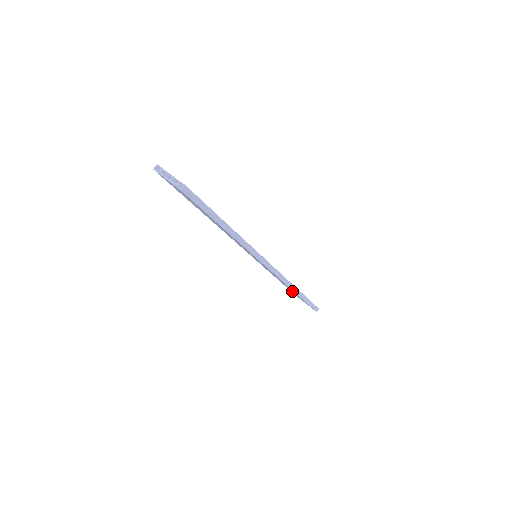
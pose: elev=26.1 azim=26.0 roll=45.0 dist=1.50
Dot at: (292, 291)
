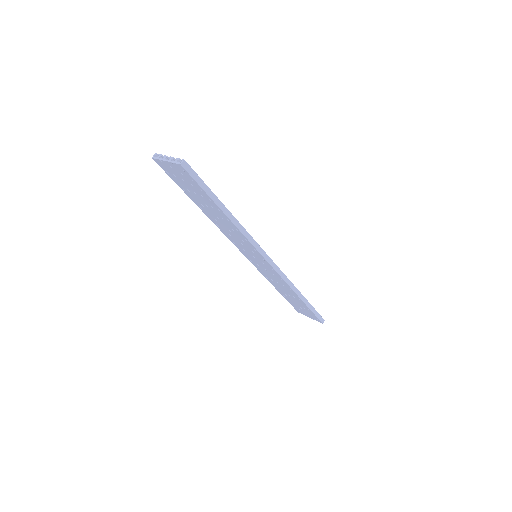
Dot at: (295, 302)
